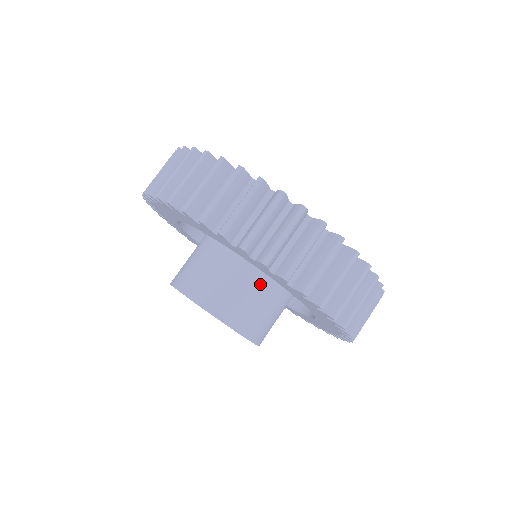
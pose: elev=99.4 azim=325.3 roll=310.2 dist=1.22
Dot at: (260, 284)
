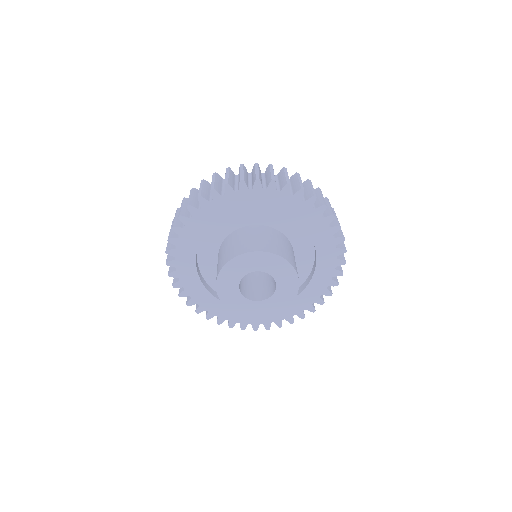
Dot at: (284, 241)
